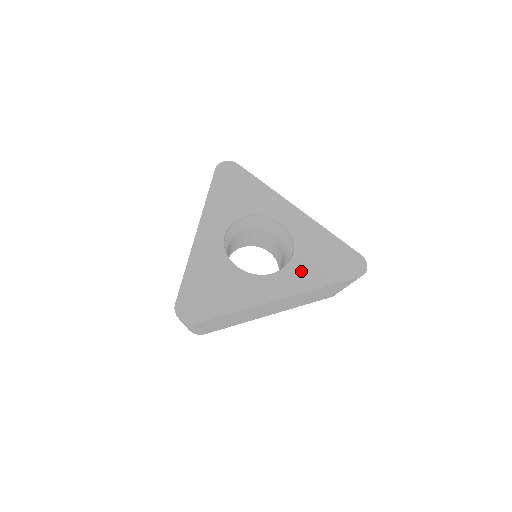
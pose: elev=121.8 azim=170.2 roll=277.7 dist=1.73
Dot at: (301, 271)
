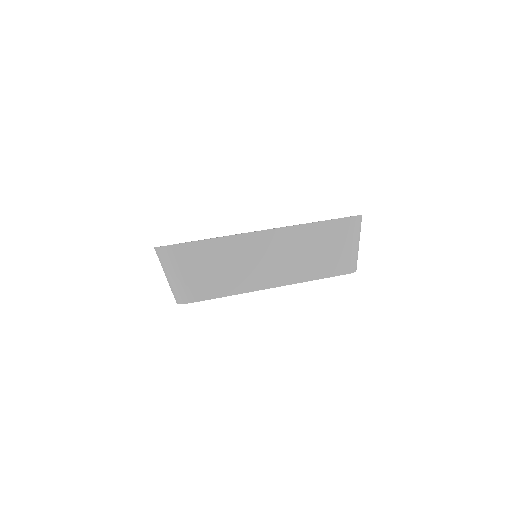
Dot at: occluded
